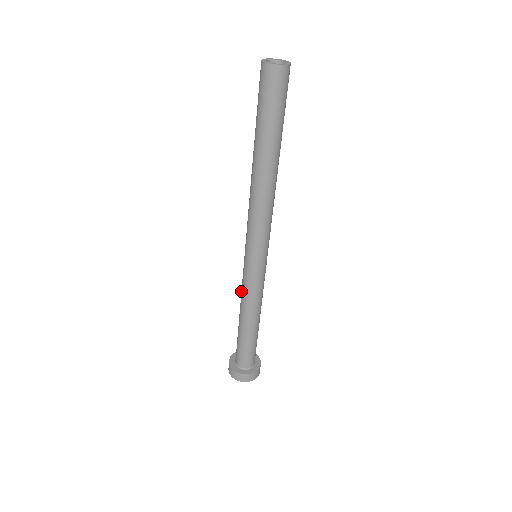
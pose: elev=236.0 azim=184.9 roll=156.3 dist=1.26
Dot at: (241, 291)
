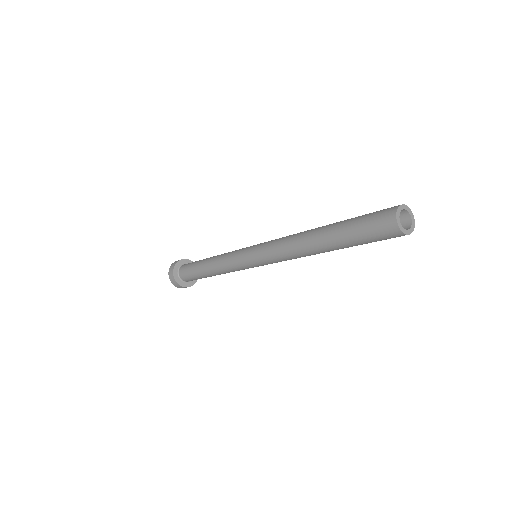
Dot at: (223, 263)
